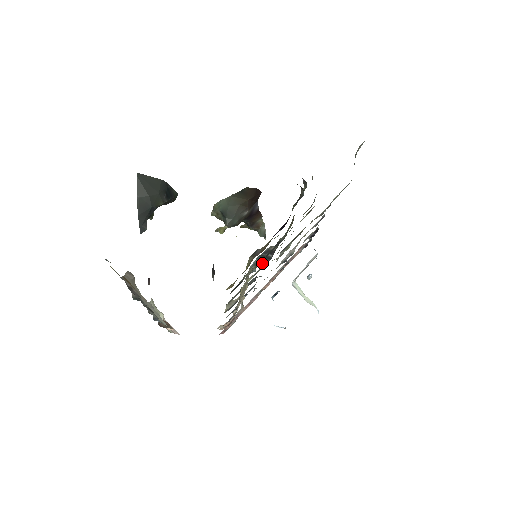
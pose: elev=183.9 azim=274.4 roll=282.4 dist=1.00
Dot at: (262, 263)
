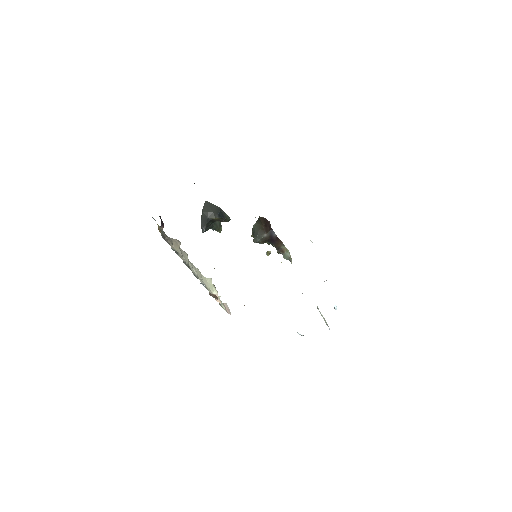
Dot at: occluded
